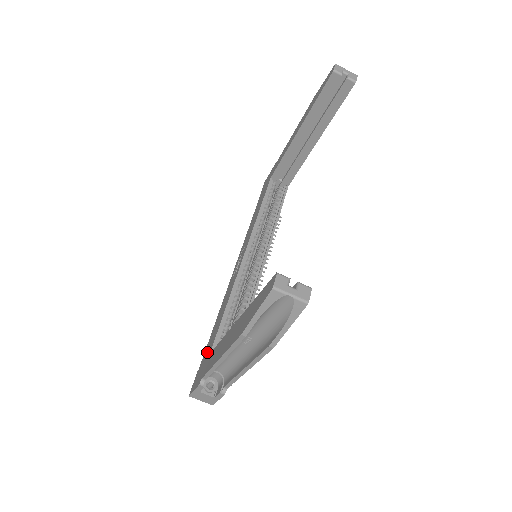
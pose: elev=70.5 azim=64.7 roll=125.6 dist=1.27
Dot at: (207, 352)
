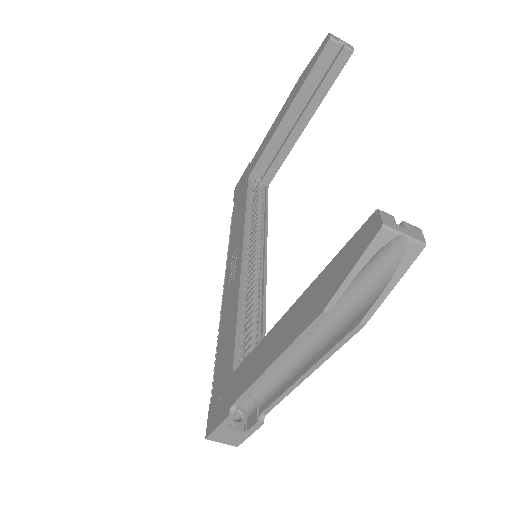
Dot at: (223, 375)
